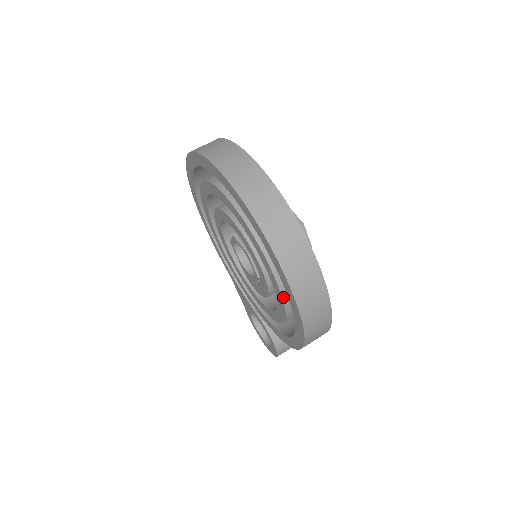
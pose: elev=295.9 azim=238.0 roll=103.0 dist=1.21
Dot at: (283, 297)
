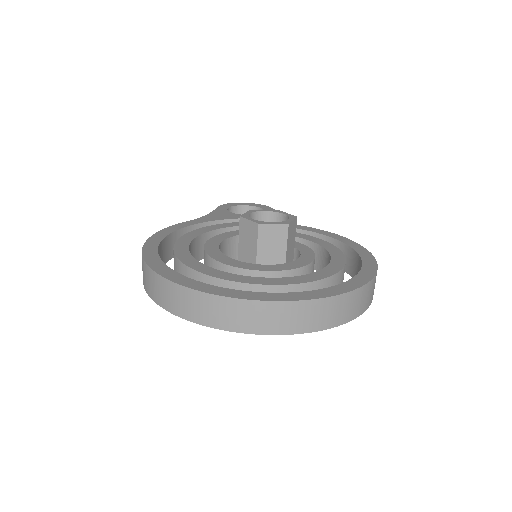
Dot at: occluded
